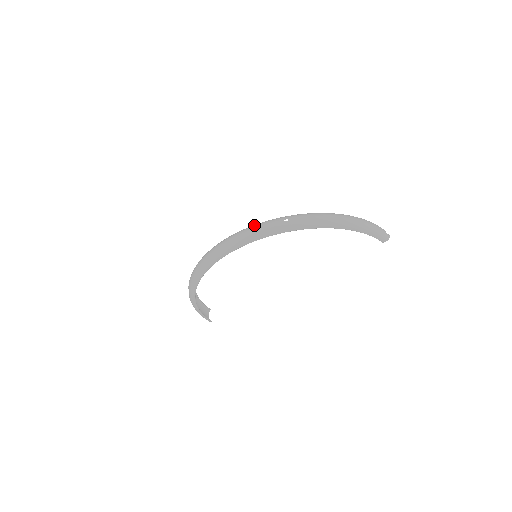
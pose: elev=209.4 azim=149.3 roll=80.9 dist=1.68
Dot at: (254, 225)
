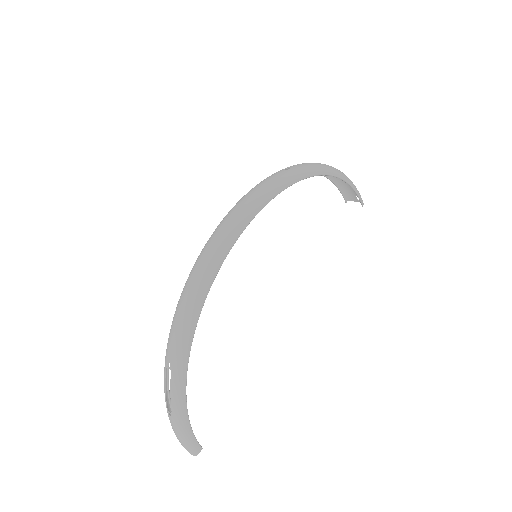
Dot at: (252, 188)
